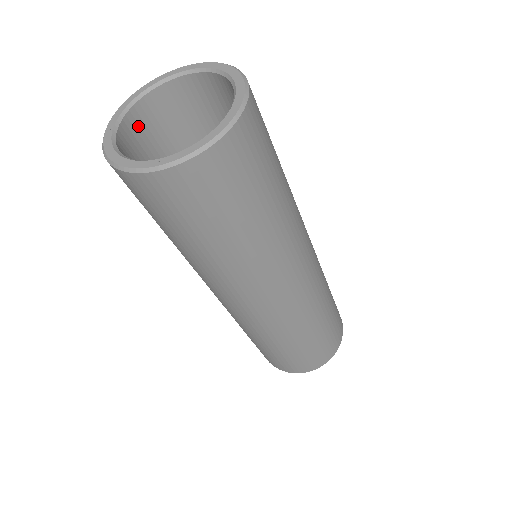
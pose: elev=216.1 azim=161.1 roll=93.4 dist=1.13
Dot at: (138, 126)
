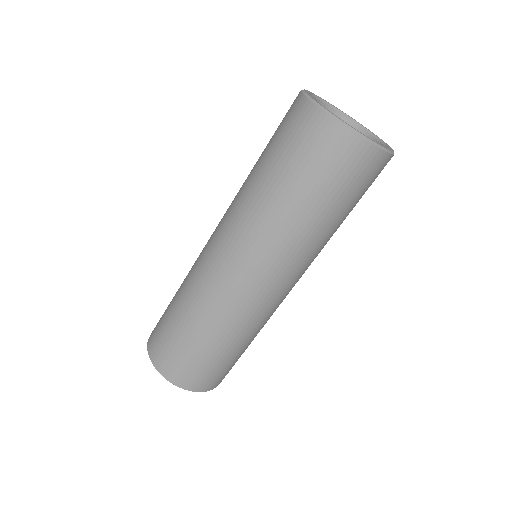
Dot at: occluded
